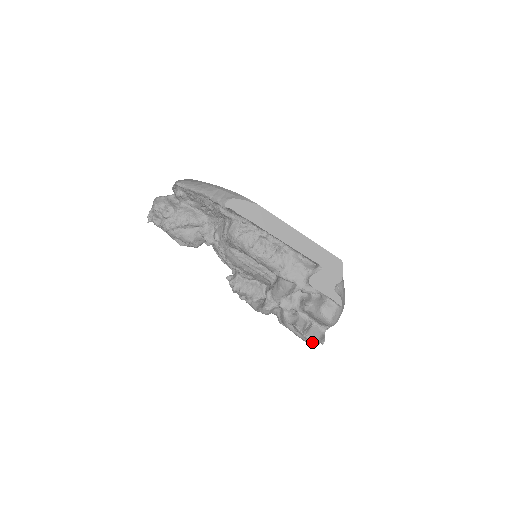
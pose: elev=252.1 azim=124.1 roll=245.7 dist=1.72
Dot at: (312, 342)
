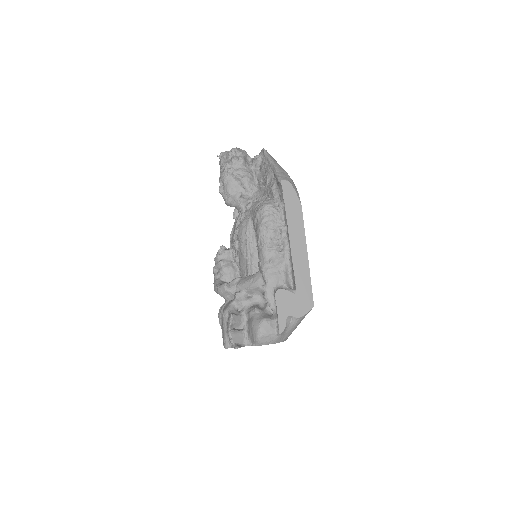
Dot at: (228, 342)
